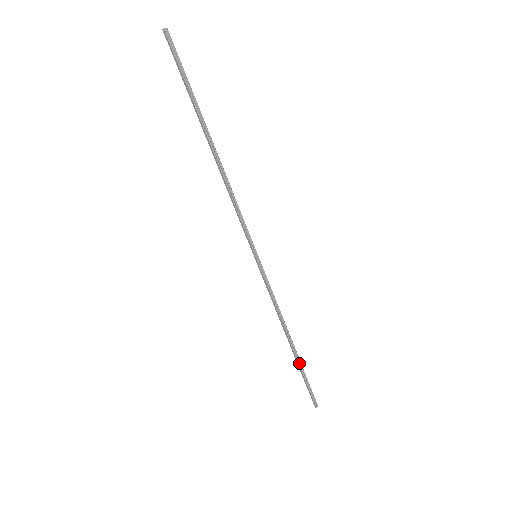
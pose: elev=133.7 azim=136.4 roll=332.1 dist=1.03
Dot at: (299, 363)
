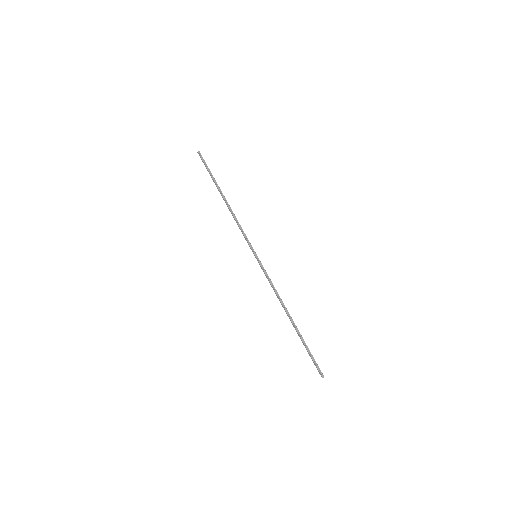
Dot at: (299, 334)
